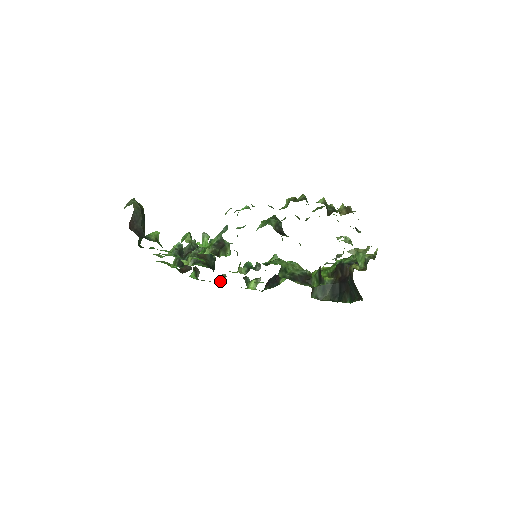
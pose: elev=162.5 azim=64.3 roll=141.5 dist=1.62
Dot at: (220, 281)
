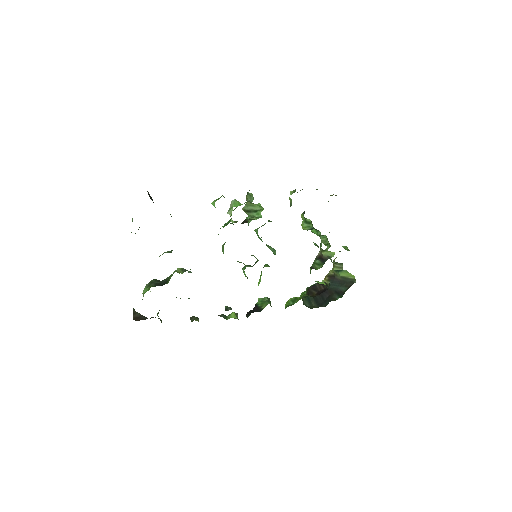
Dot at: (193, 320)
